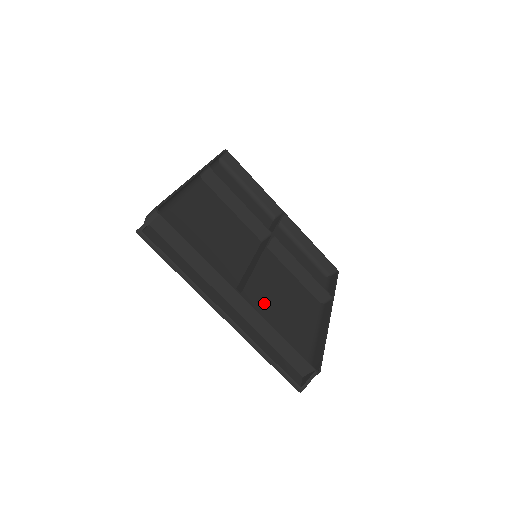
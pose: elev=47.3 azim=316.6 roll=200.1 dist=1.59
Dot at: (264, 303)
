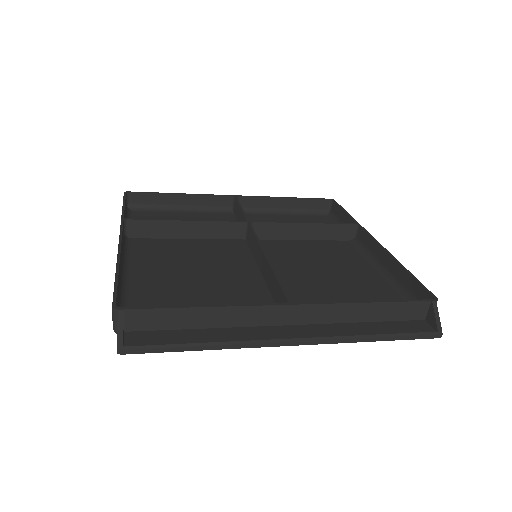
Dot at: (313, 290)
